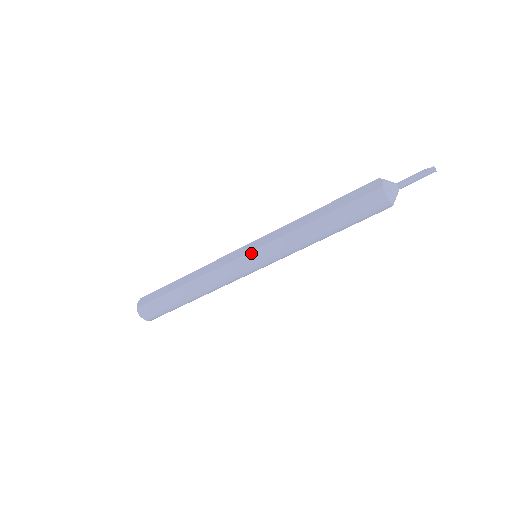
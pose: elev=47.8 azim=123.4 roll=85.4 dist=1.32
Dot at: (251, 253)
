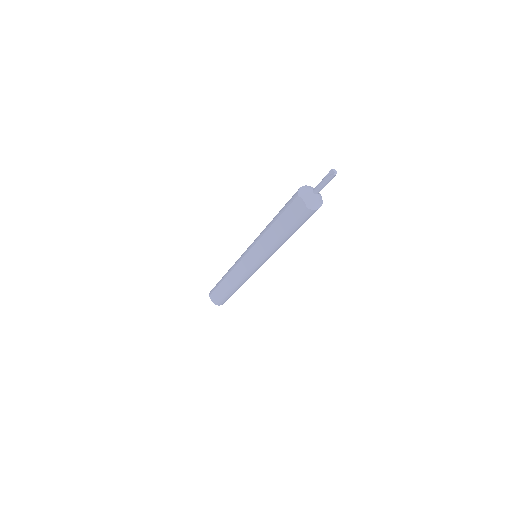
Dot at: (254, 265)
